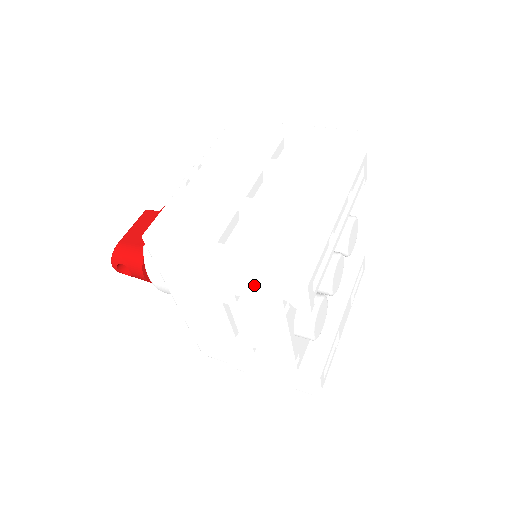
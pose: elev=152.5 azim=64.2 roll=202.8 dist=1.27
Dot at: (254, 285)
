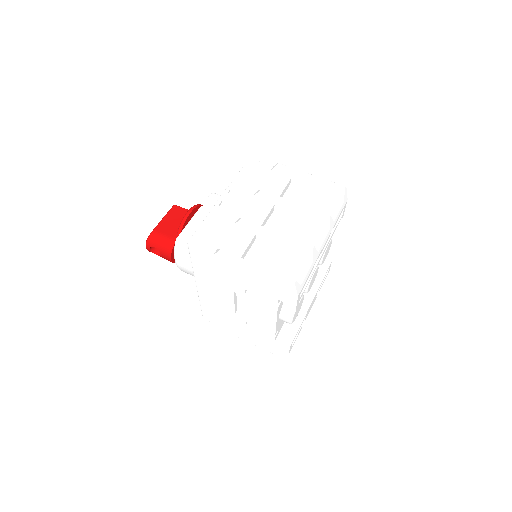
Dot at: (261, 287)
